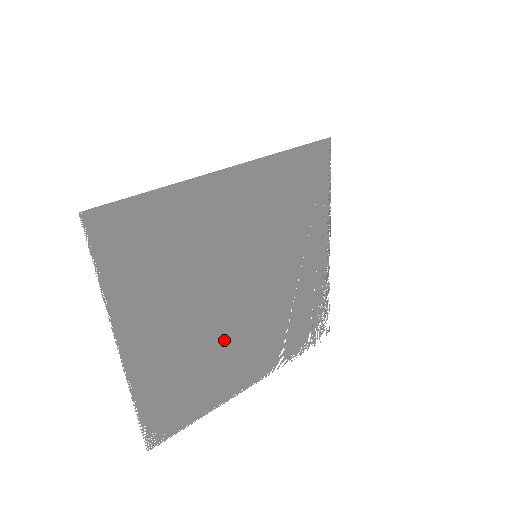
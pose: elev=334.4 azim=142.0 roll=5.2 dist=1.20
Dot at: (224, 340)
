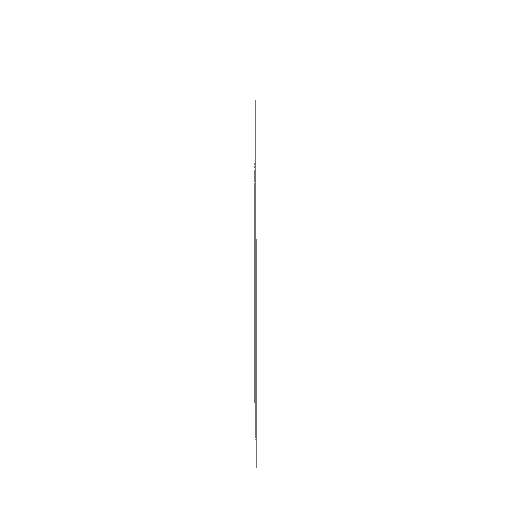
Dot at: occluded
